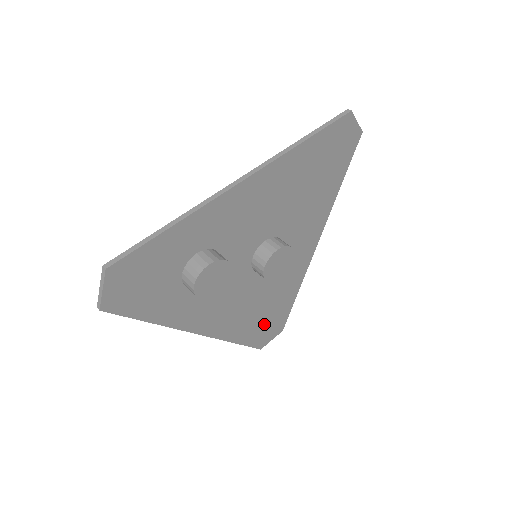
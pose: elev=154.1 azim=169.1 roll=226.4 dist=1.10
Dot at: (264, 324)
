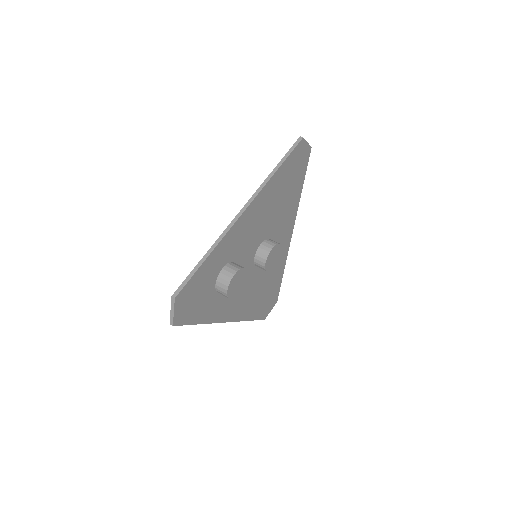
Dot at: (265, 301)
